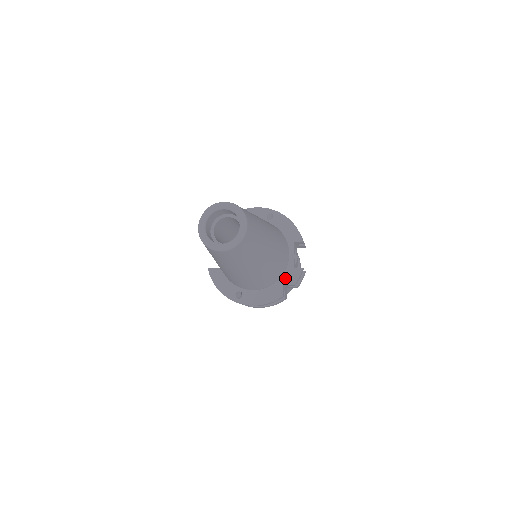
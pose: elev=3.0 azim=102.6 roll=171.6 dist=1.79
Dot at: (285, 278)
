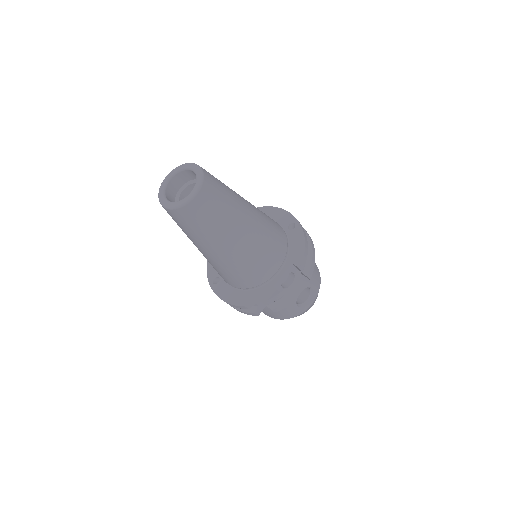
Dot at: (260, 291)
